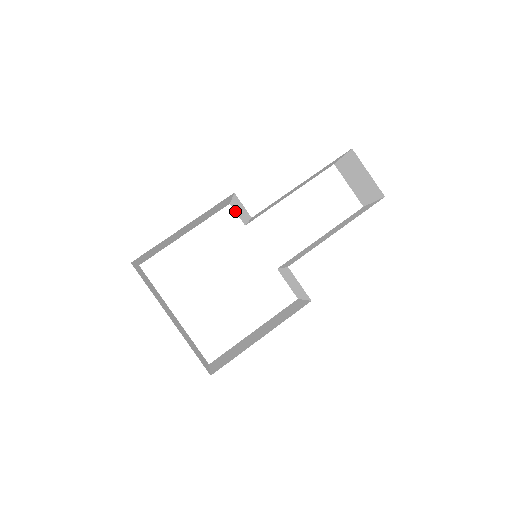
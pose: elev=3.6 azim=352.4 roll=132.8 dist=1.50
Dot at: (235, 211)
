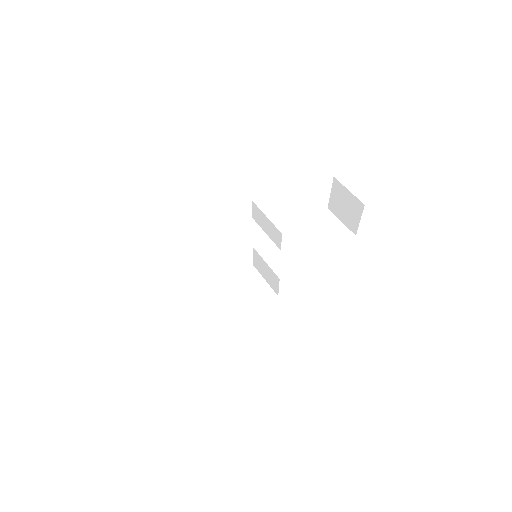
Dot at: (252, 207)
